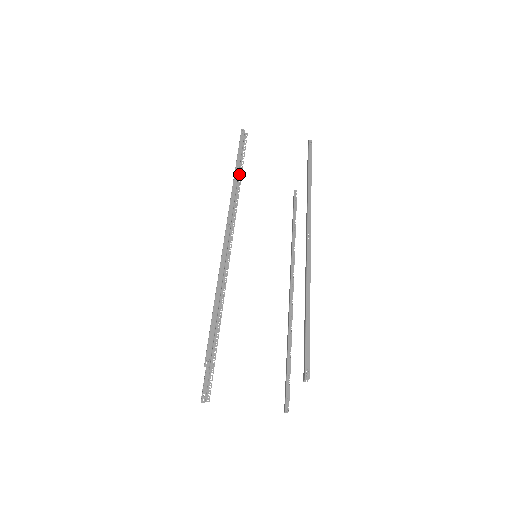
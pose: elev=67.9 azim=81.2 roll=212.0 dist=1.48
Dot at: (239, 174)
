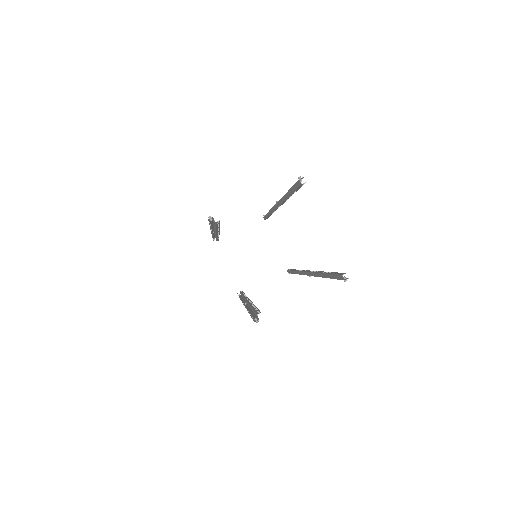
Dot at: occluded
